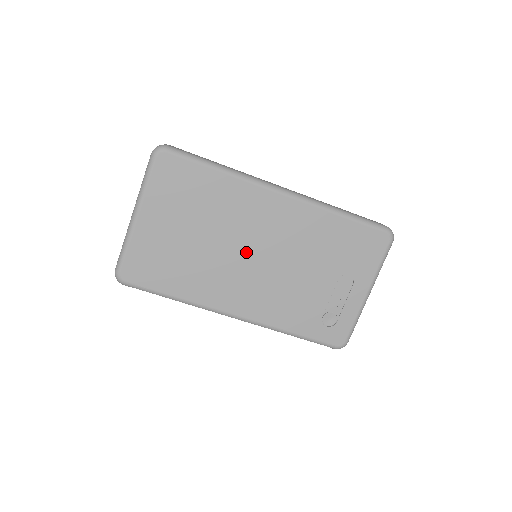
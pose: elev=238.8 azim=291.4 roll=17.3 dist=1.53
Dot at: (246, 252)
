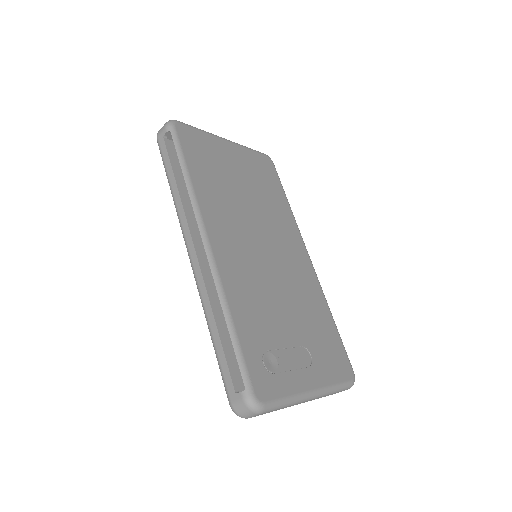
Dot at: (262, 238)
